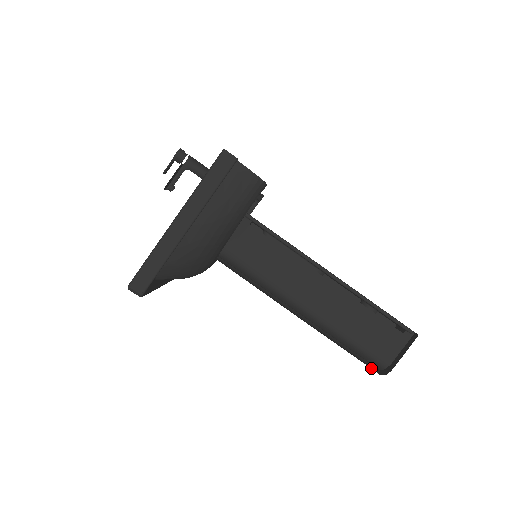
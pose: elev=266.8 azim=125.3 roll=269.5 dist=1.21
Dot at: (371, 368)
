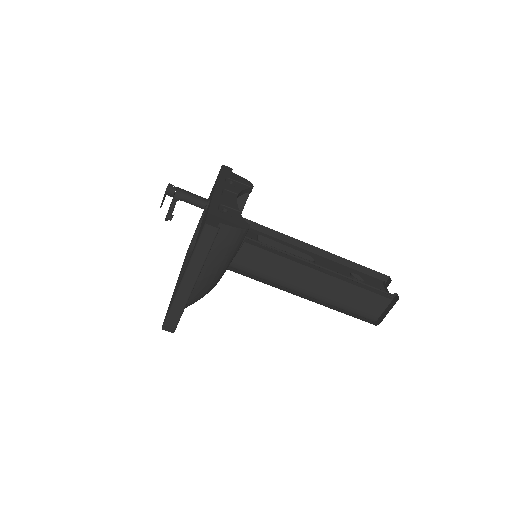
Dot at: occluded
